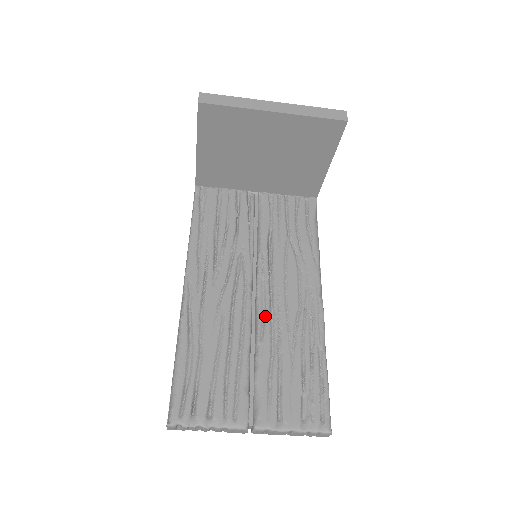
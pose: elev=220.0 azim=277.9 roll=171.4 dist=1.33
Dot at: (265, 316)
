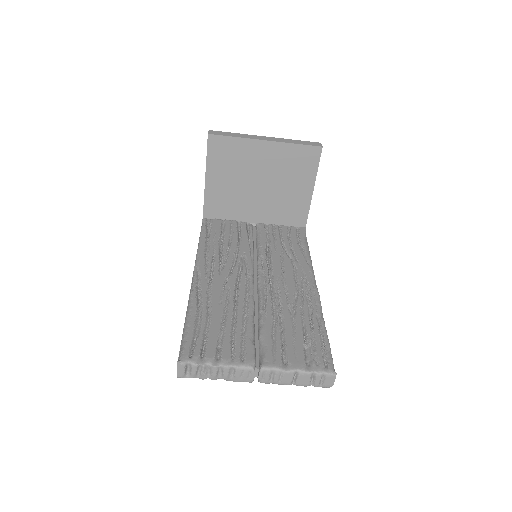
Dot at: (266, 294)
